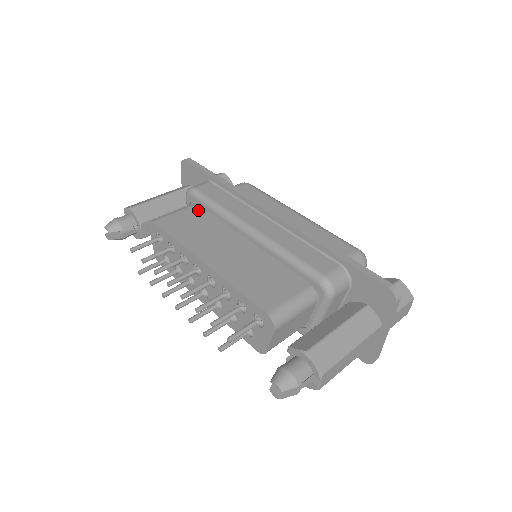
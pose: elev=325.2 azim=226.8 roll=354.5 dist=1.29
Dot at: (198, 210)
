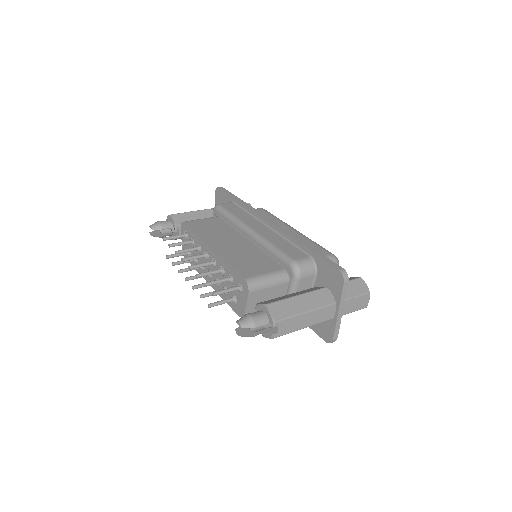
Dot at: (219, 220)
